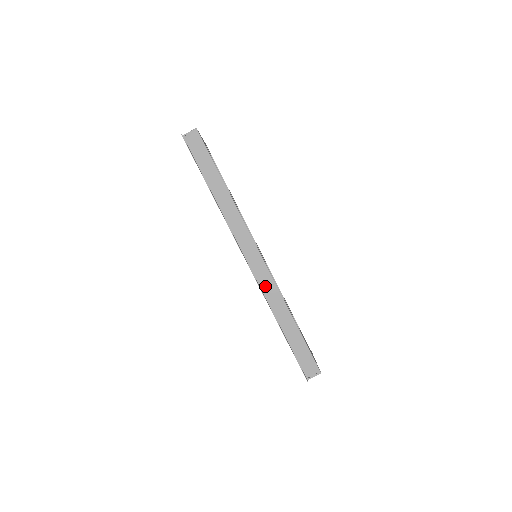
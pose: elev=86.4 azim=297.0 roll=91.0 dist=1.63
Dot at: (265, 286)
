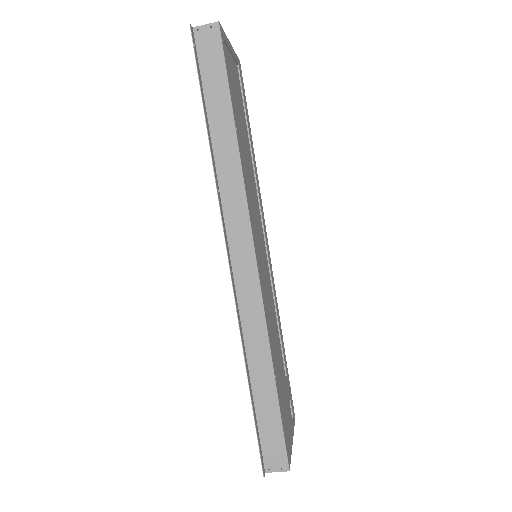
Dot at: (247, 311)
